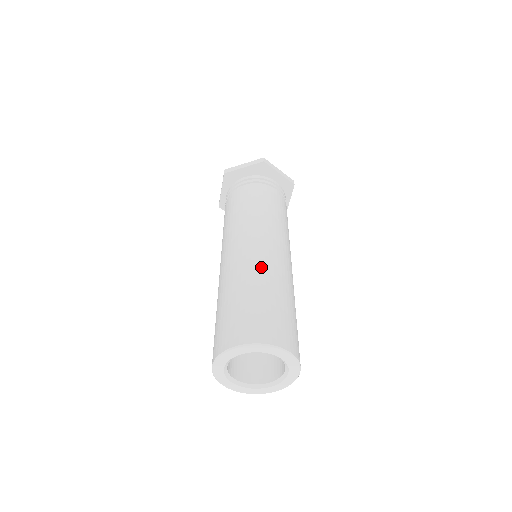
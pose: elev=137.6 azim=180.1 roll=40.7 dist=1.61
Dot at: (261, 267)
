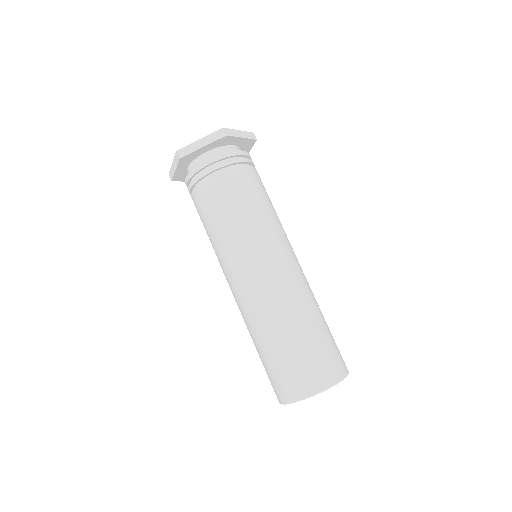
Dot at: (291, 300)
